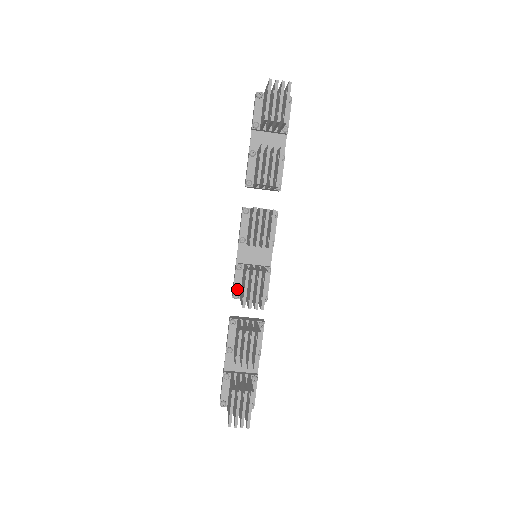
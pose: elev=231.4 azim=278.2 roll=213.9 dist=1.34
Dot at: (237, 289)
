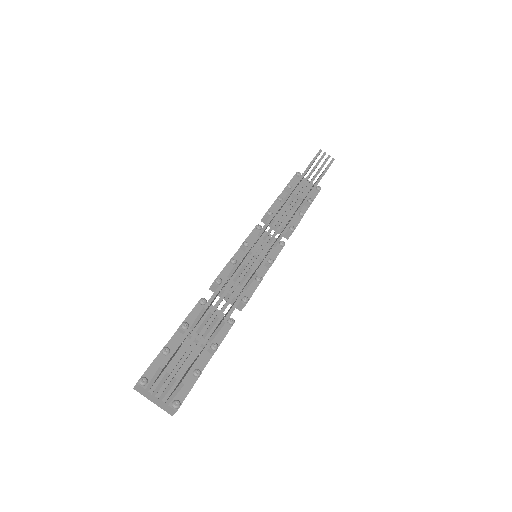
Dot at: (222, 278)
